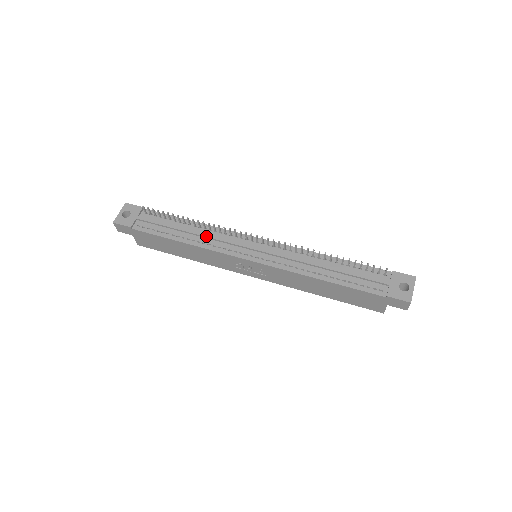
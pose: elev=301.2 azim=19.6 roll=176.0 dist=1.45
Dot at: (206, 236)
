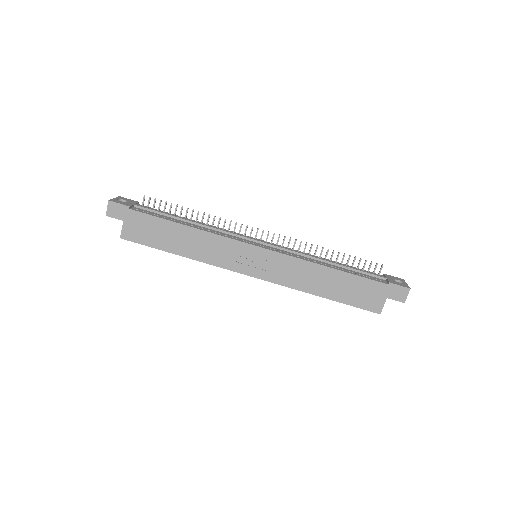
Dot at: (211, 226)
